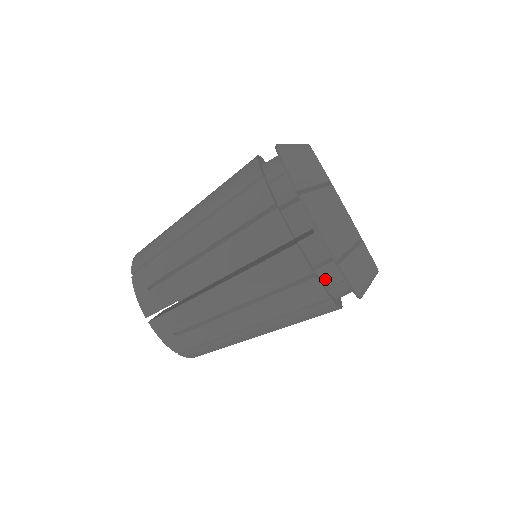
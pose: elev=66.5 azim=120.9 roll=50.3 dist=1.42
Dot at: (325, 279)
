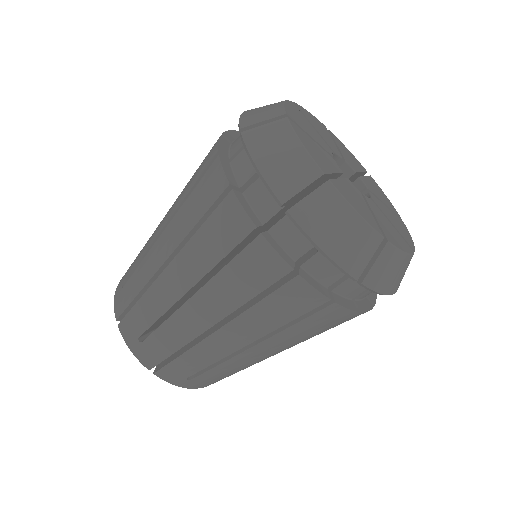
Dot at: (347, 293)
